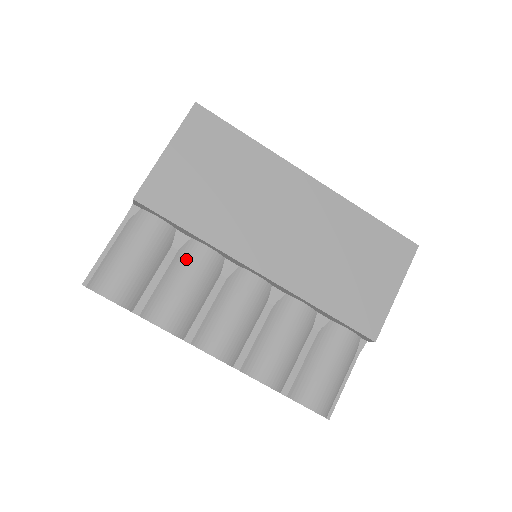
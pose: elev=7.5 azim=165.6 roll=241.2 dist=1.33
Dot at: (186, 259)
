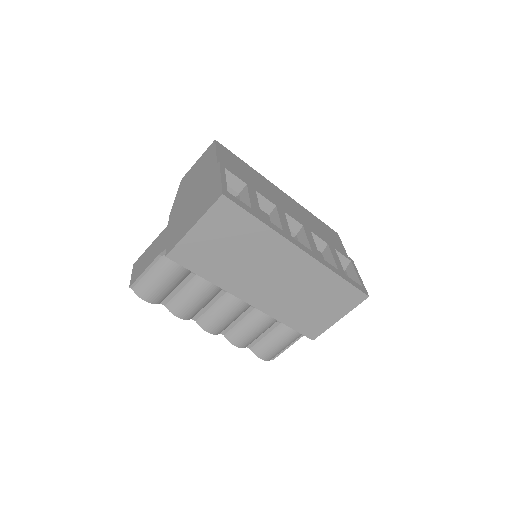
Dot at: (199, 284)
